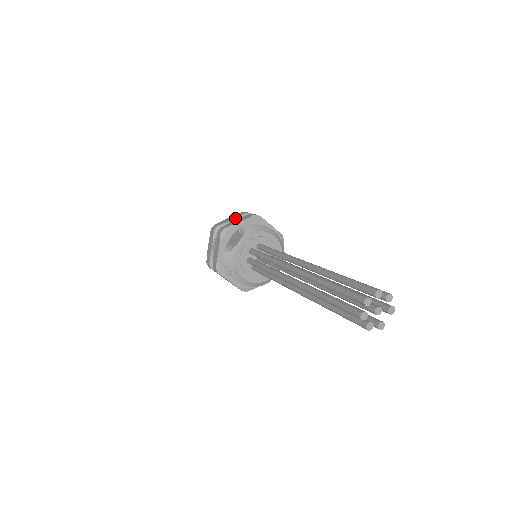
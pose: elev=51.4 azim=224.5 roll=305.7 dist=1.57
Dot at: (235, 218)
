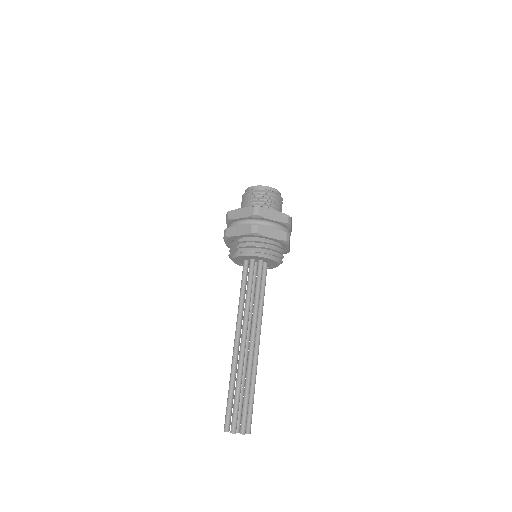
Dot at: (242, 218)
